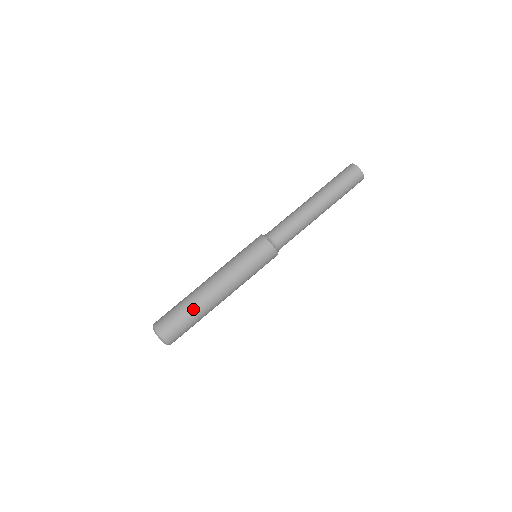
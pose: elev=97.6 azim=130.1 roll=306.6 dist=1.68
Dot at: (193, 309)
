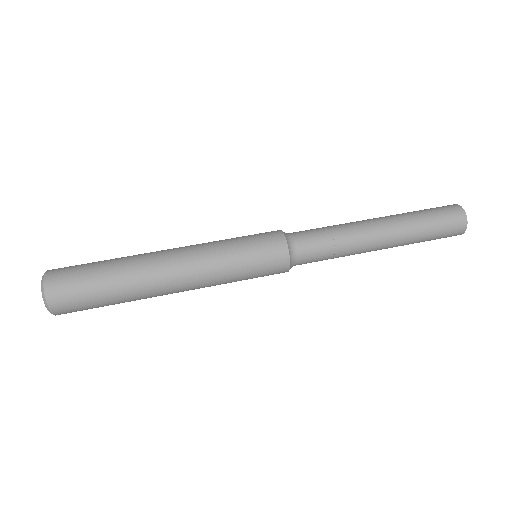
Dot at: (120, 285)
